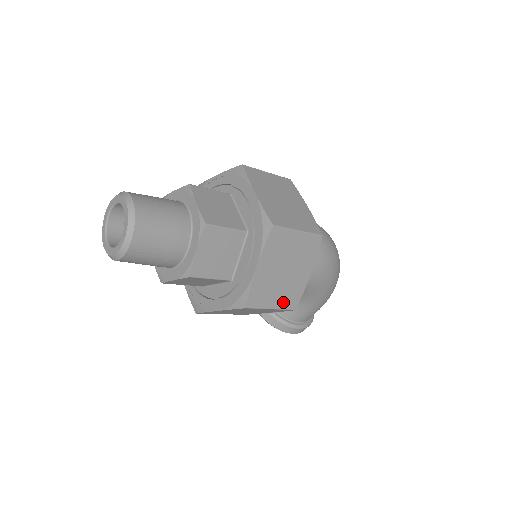
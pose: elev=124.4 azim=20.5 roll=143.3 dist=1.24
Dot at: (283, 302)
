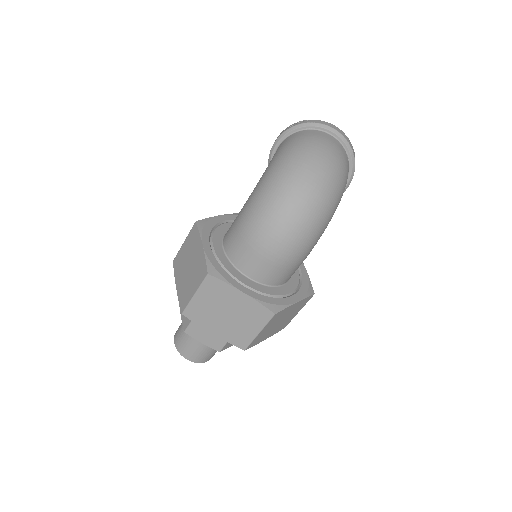
Dot at: (301, 307)
